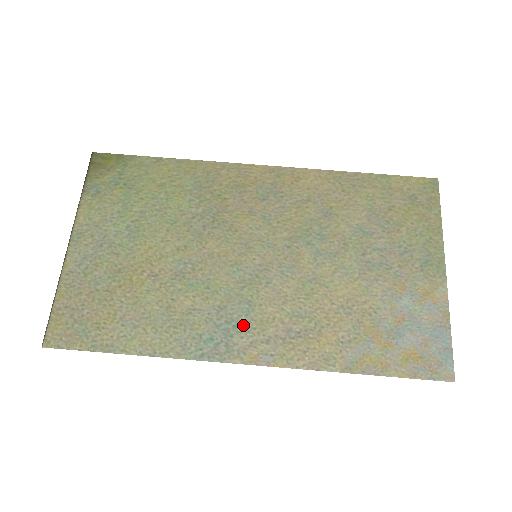
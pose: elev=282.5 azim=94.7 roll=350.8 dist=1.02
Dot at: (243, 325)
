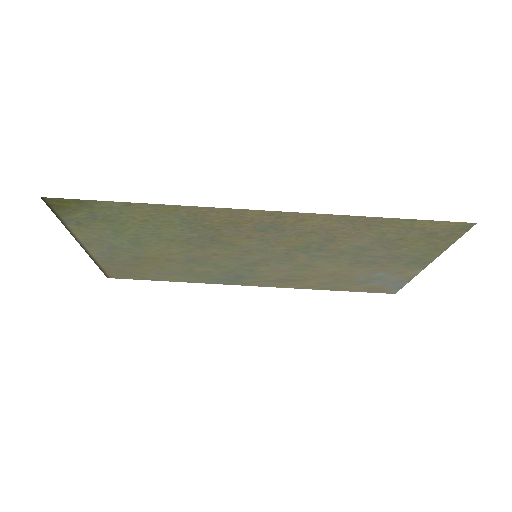
Dot at: (248, 277)
